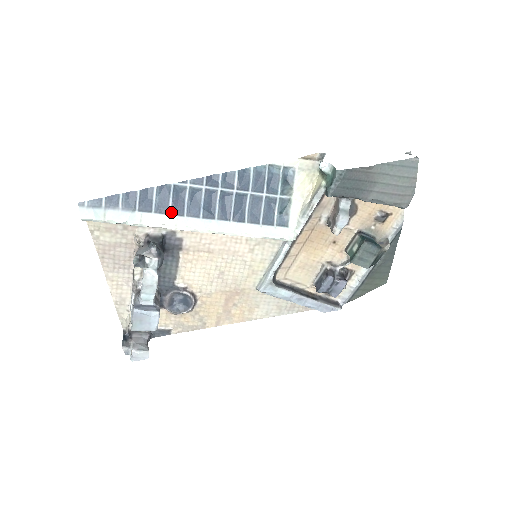
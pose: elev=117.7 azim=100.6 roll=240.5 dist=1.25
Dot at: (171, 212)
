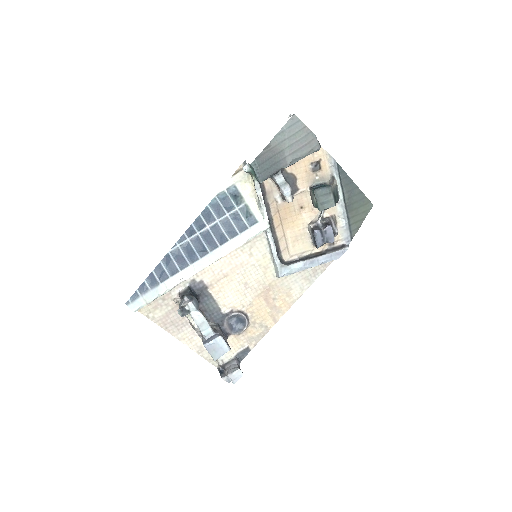
Dot at: (180, 269)
